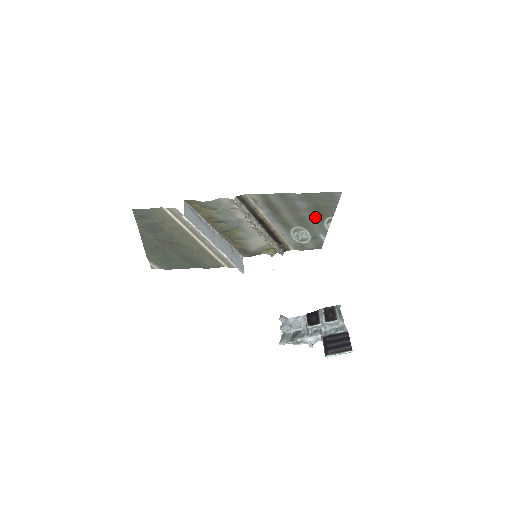
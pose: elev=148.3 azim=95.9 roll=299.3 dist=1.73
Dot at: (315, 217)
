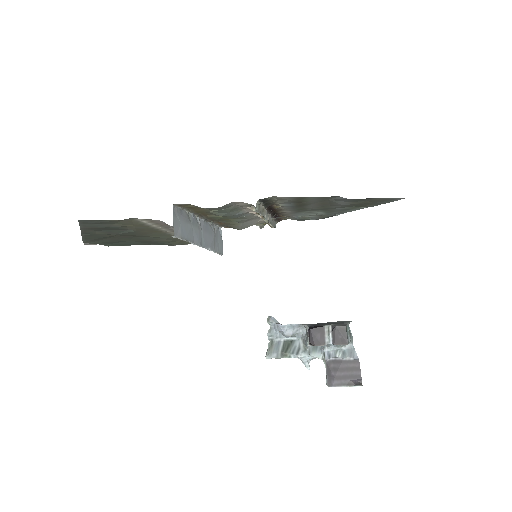
Dot at: (345, 207)
